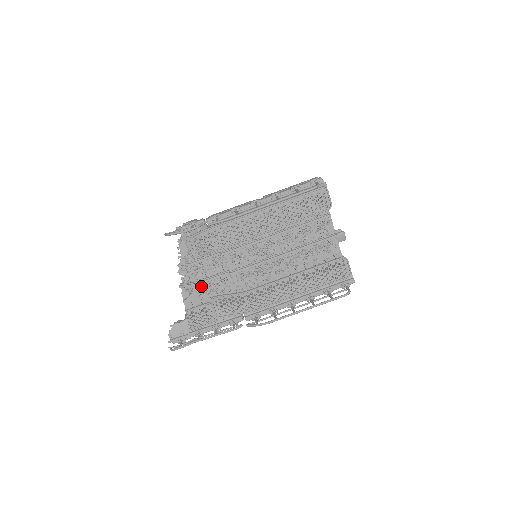
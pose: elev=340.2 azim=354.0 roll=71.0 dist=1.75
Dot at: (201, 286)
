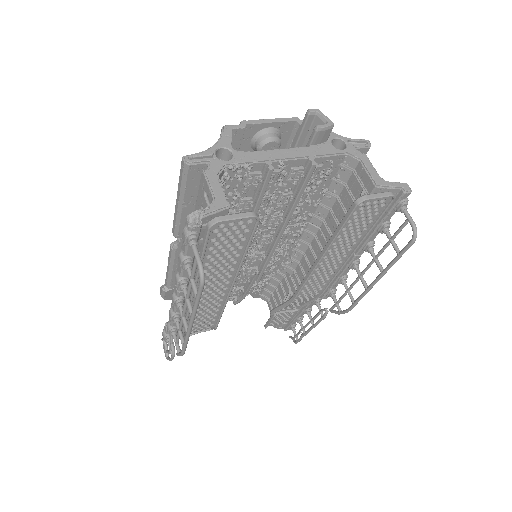
Dot at: (249, 291)
